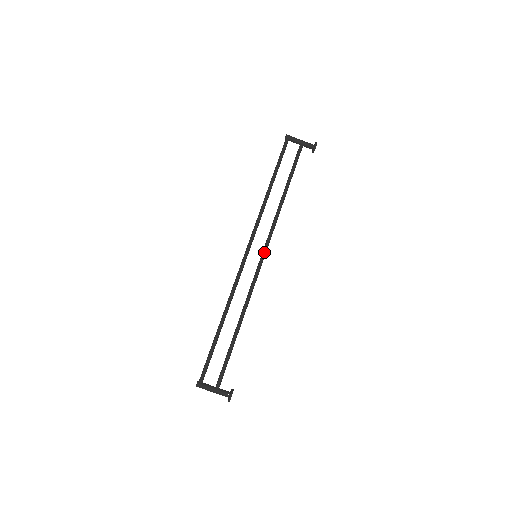
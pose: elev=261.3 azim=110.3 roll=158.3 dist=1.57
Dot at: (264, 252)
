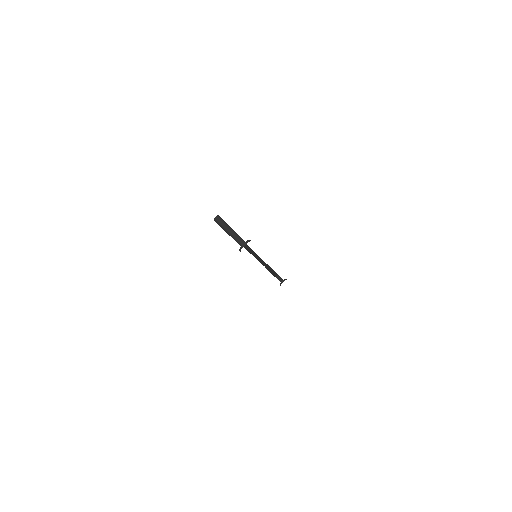
Dot at: (262, 260)
